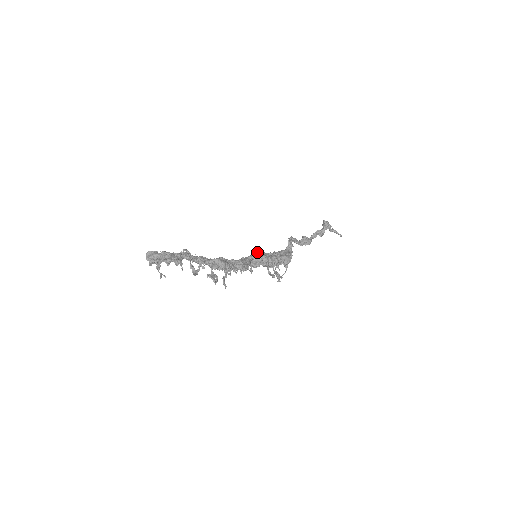
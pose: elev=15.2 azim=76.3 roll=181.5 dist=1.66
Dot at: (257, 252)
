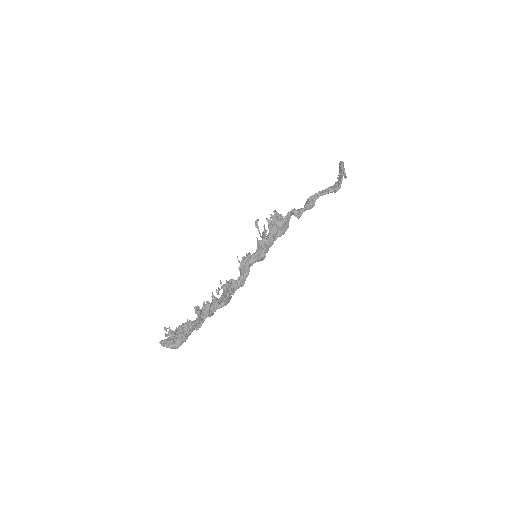
Dot at: (259, 254)
